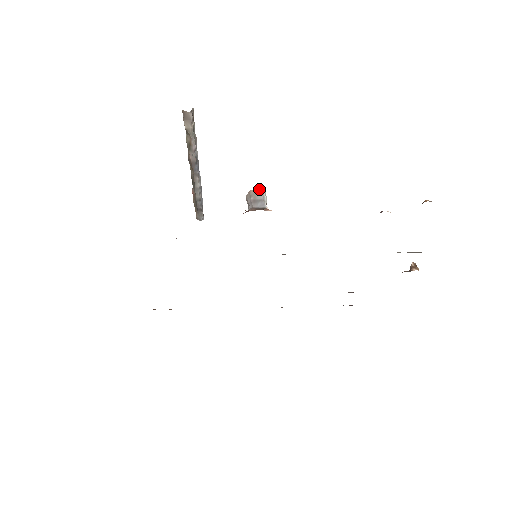
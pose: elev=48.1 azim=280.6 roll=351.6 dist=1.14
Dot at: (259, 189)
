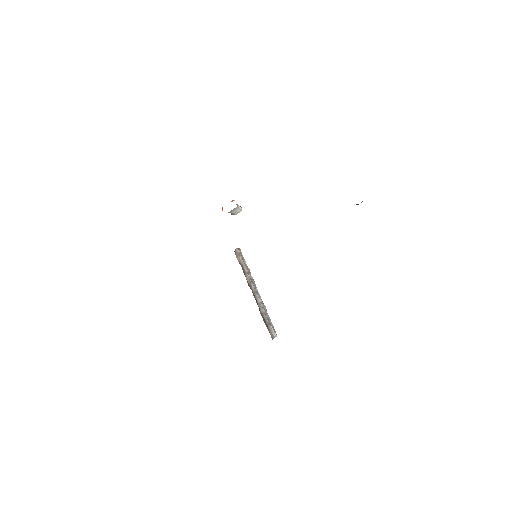
Dot at: occluded
